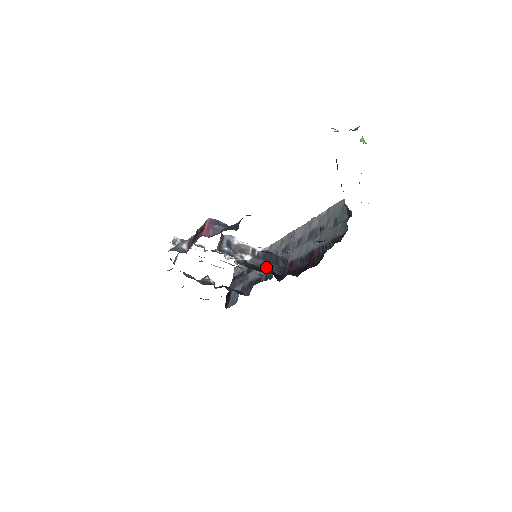
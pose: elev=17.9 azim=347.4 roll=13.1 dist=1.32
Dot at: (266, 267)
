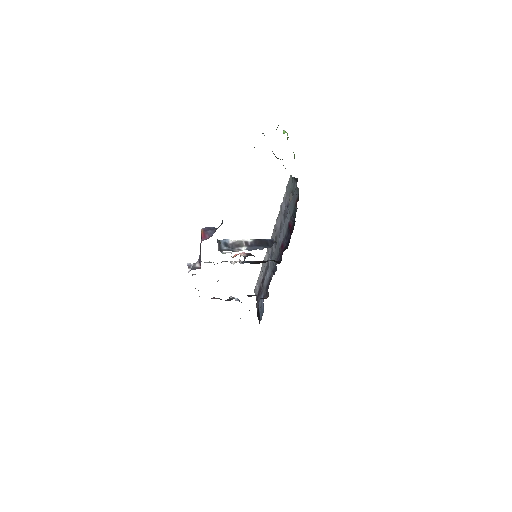
Dot at: occluded
